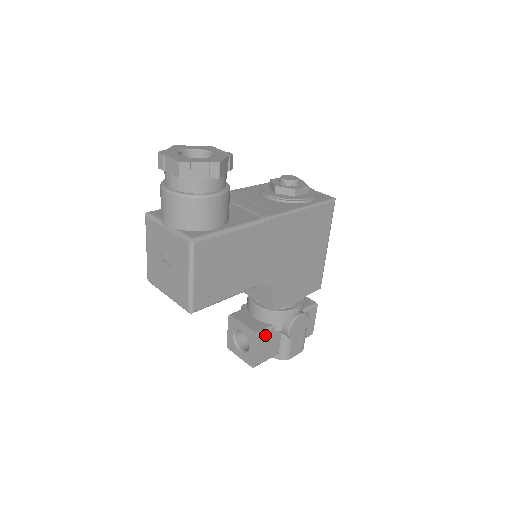
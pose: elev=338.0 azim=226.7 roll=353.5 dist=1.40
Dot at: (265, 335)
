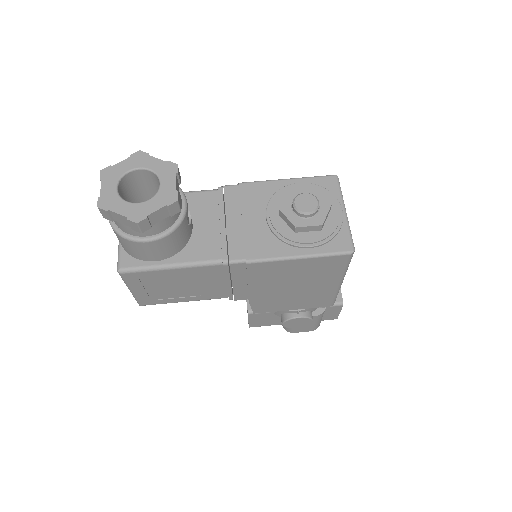
Dot at: (260, 314)
